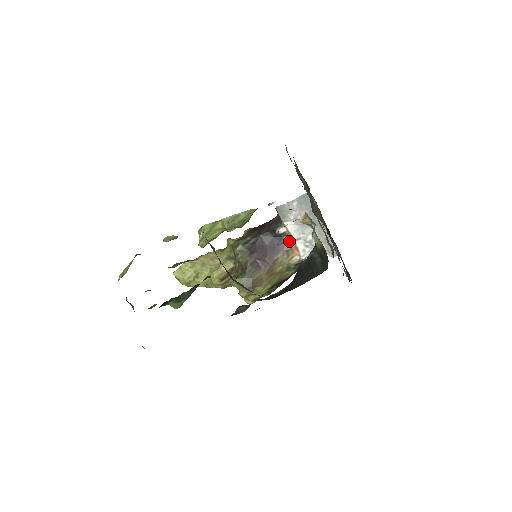
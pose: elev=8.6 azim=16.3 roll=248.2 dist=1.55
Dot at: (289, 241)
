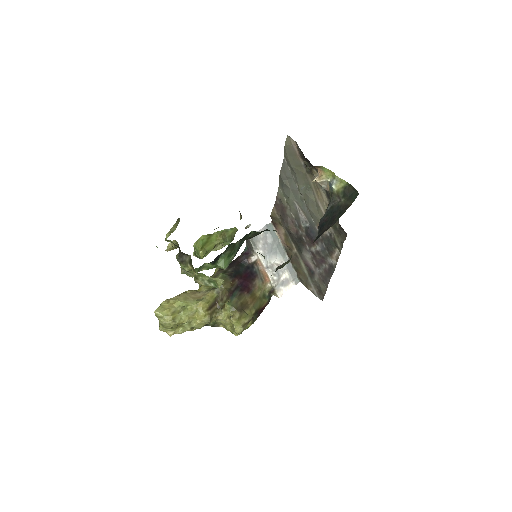
Dot at: (260, 270)
